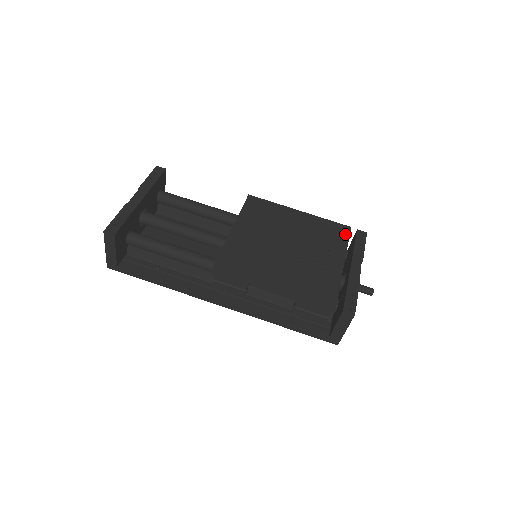
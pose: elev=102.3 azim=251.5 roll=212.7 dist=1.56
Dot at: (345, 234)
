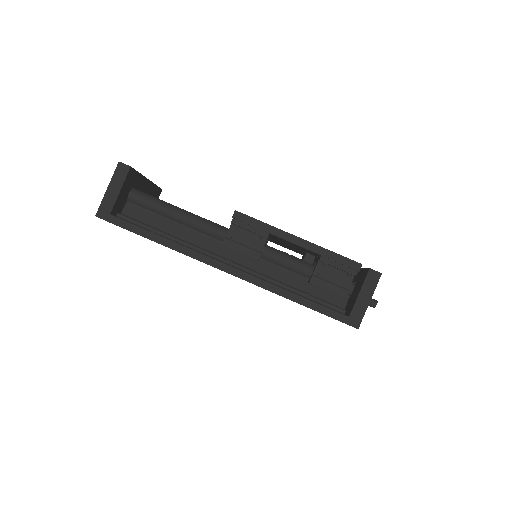
Dot at: occluded
